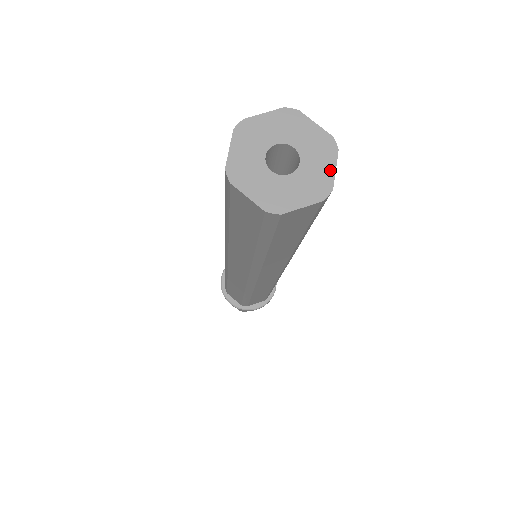
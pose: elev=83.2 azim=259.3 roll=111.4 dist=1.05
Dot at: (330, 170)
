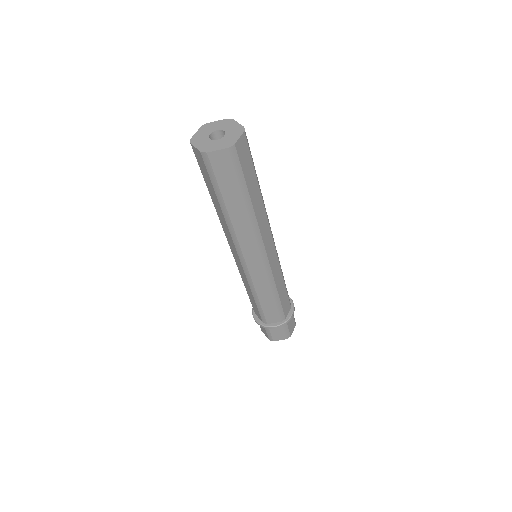
Dot at: (237, 124)
